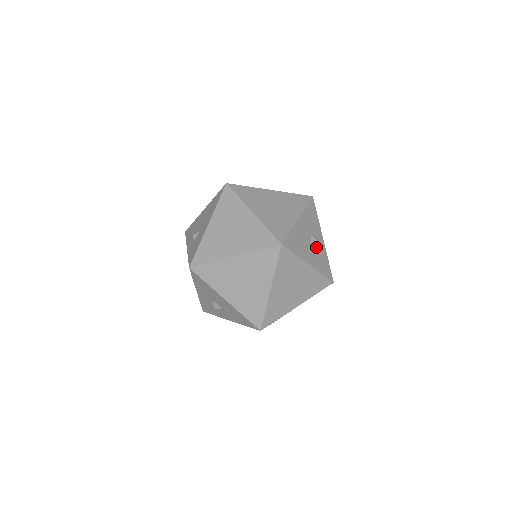
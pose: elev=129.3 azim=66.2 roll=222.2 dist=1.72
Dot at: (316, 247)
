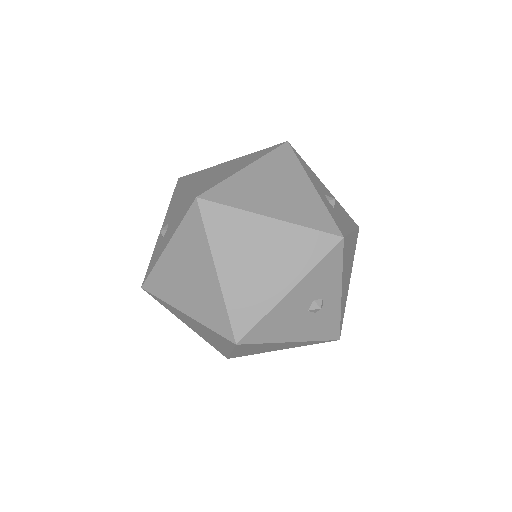
Dot at: (318, 312)
